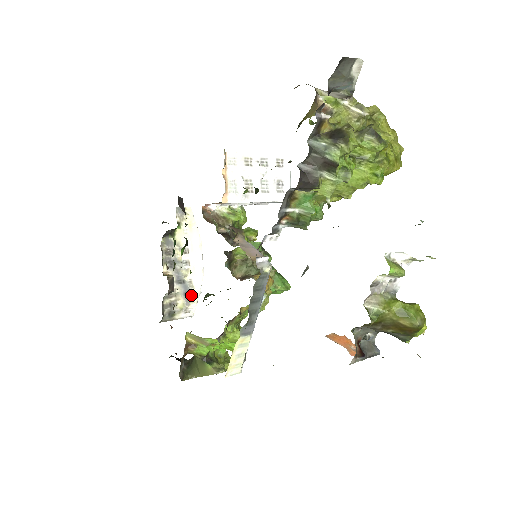
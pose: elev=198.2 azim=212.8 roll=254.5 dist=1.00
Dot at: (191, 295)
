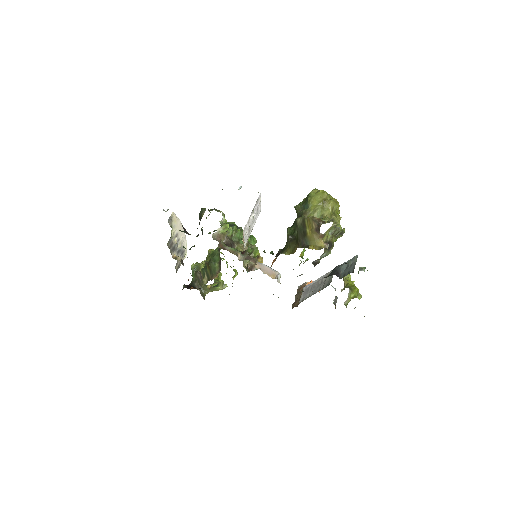
Dot at: (184, 252)
